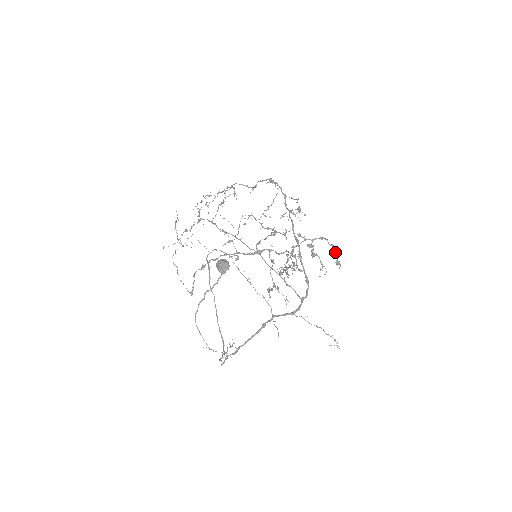
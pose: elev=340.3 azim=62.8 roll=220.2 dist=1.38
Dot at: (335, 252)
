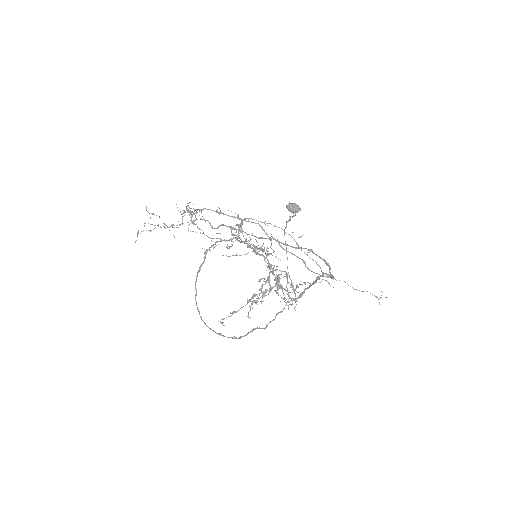
Dot at: occluded
